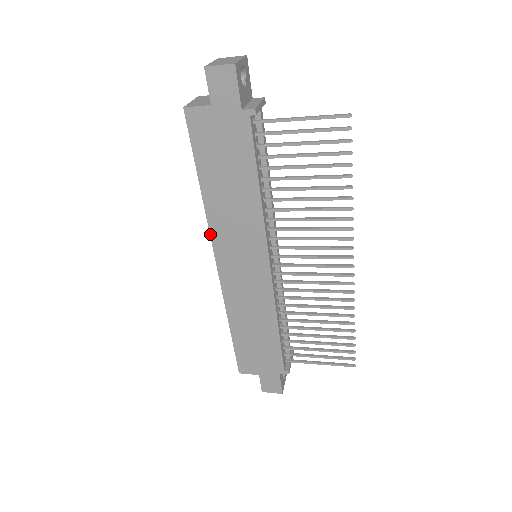
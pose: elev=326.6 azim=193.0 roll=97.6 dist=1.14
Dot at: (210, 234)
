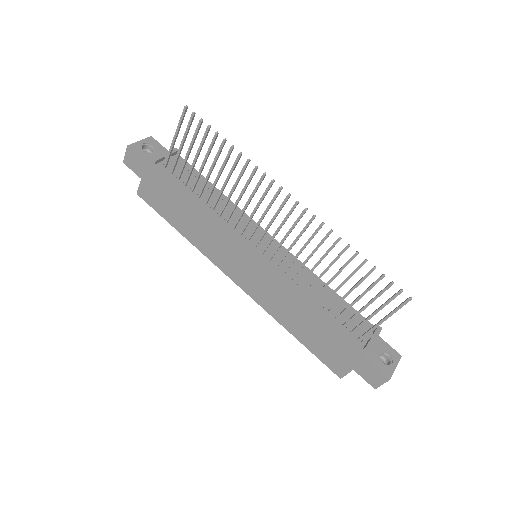
Dot at: (212, 262)
